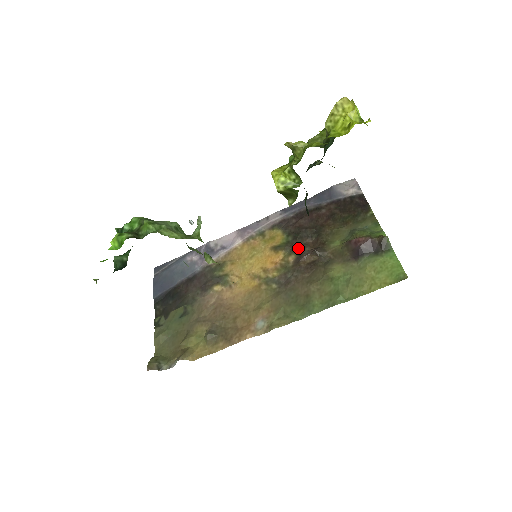
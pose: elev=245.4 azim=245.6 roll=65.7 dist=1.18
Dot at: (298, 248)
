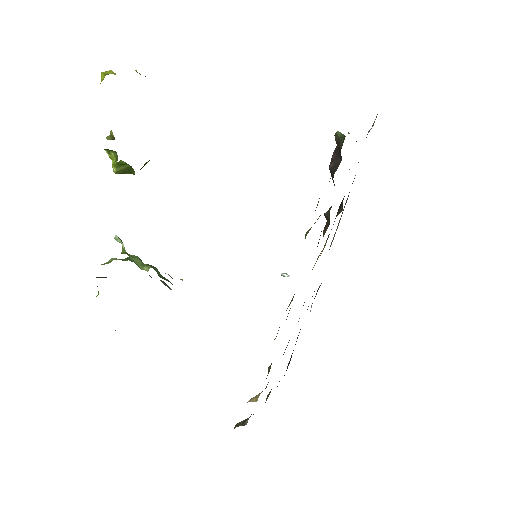
Dot at: occluded
